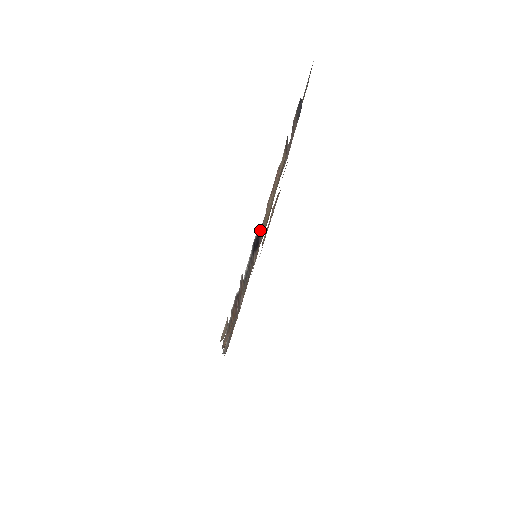
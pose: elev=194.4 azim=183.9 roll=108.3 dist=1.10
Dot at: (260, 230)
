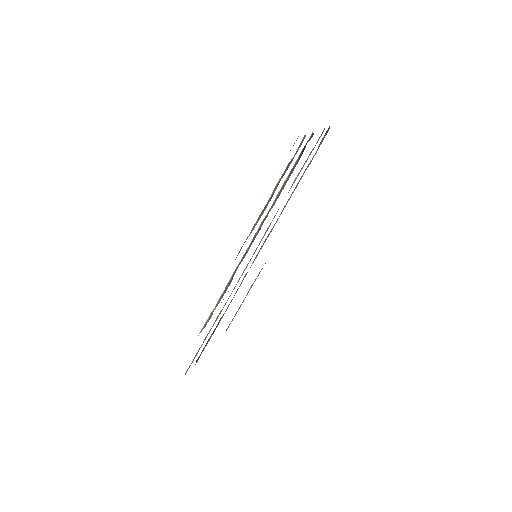
Dot at: (277, 211)
